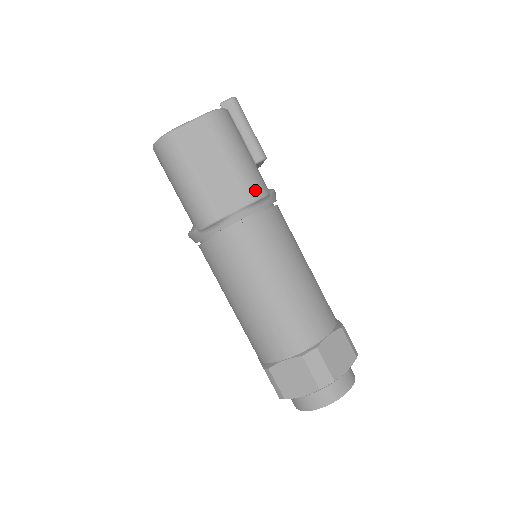
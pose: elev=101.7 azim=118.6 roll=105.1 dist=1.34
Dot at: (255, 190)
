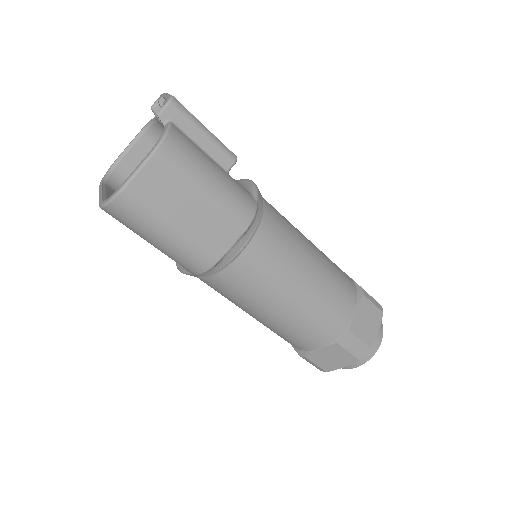
Dot at: (243, 215)
